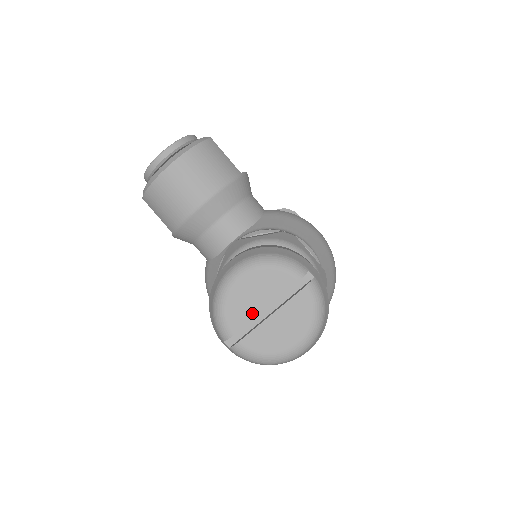
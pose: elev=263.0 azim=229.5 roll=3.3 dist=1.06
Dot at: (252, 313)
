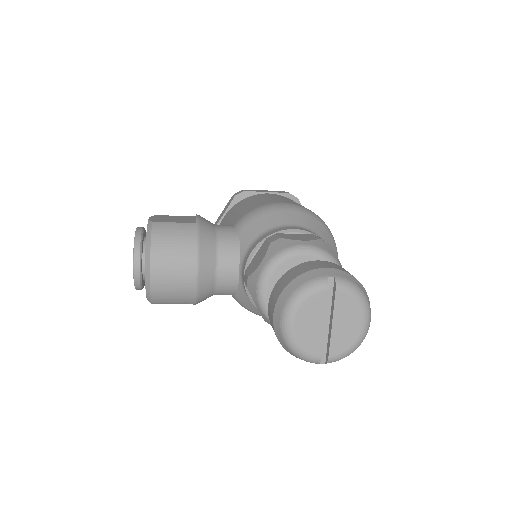
Dot at: (320, 335)
